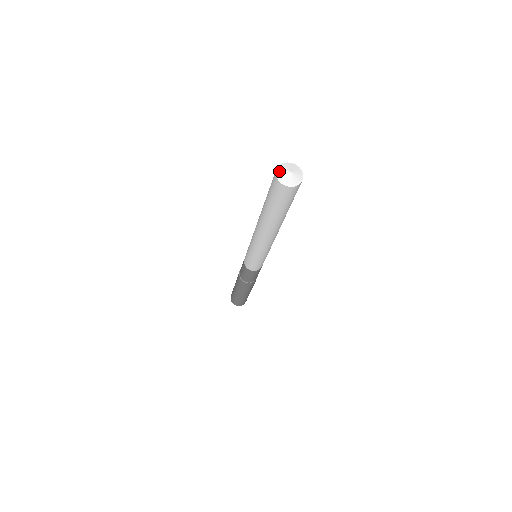
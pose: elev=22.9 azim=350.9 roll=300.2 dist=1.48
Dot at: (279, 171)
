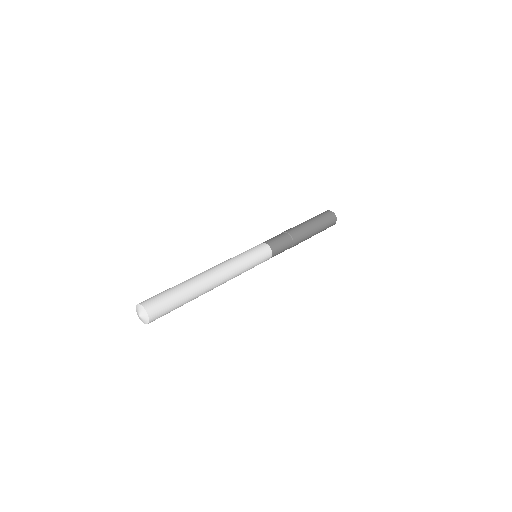
Dot at: (136, 310)
